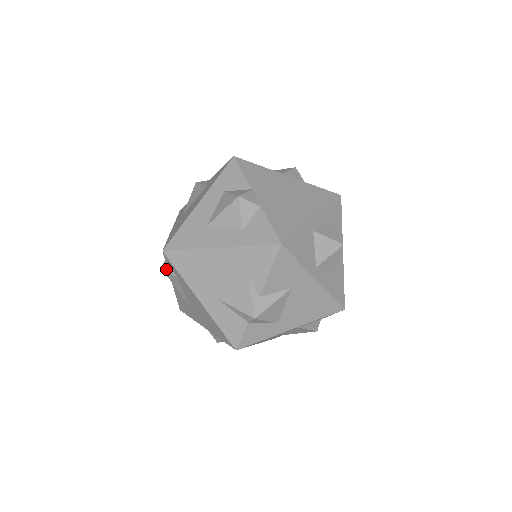
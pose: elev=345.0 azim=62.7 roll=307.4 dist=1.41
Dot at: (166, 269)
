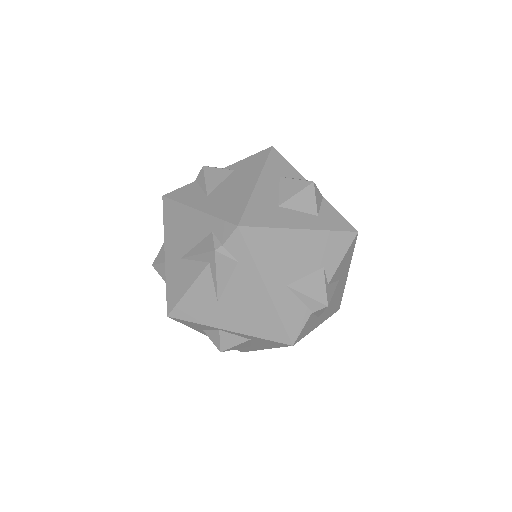
Dot at: (222, 251)
